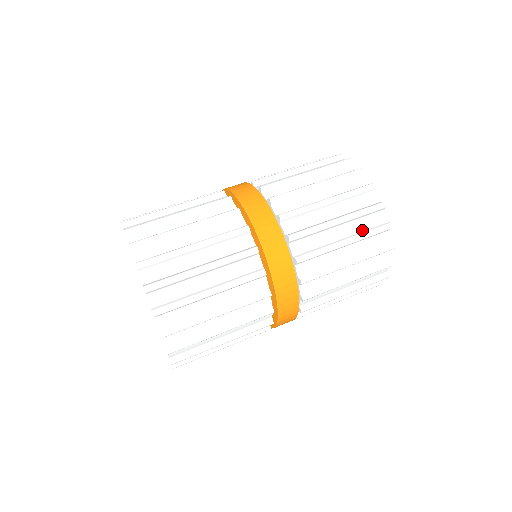
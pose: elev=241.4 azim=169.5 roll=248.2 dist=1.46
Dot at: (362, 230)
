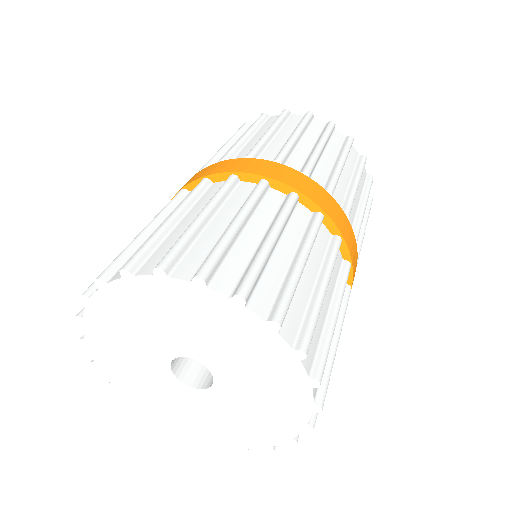
Dot at: (363, 189)
